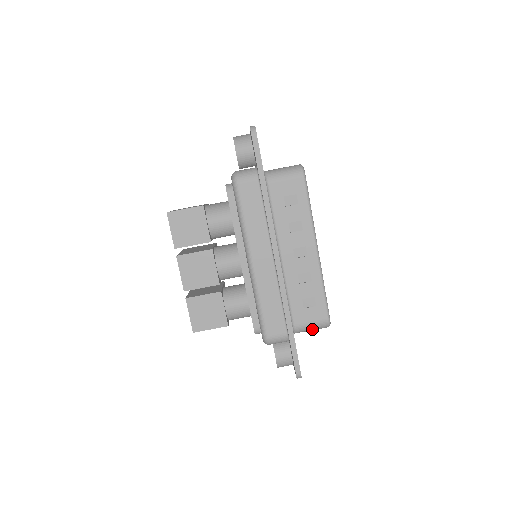
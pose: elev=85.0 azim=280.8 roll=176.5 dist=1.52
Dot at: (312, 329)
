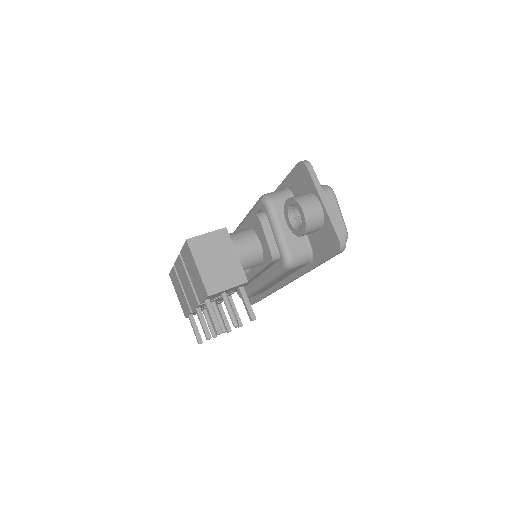
Dot at: occluded
